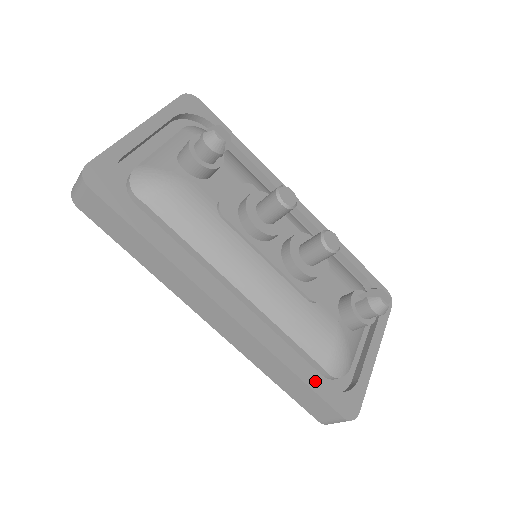
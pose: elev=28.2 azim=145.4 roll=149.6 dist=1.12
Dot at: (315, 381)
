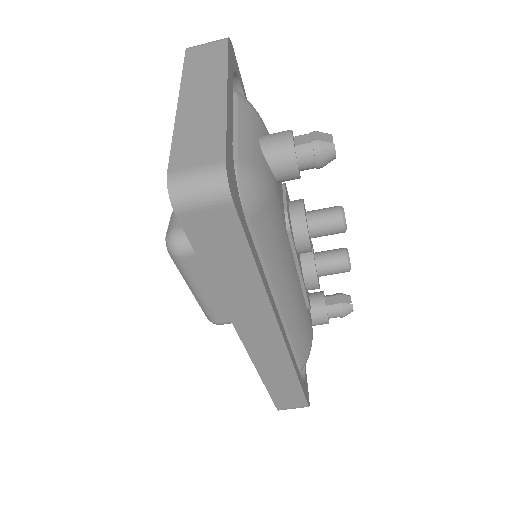
Dot at: (302, 381)
